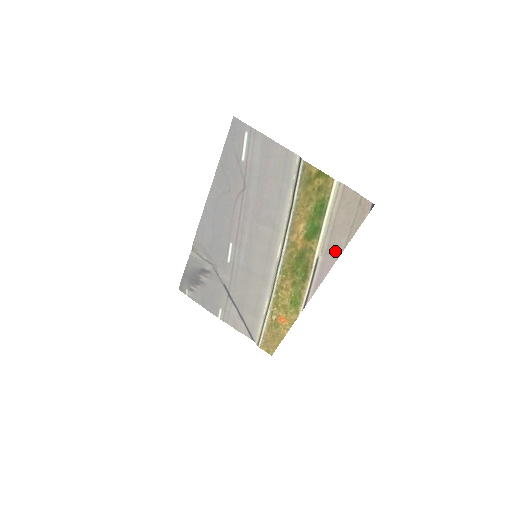
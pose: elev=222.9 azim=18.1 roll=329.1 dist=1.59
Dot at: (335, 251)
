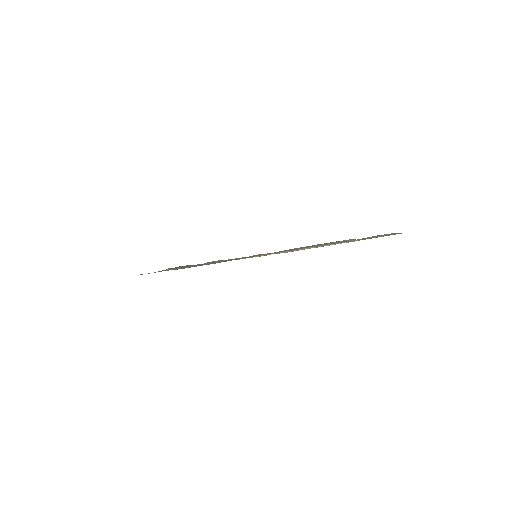
Dot at: occluded
